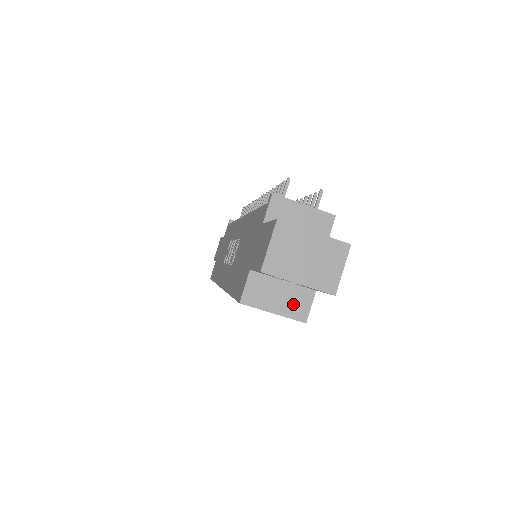
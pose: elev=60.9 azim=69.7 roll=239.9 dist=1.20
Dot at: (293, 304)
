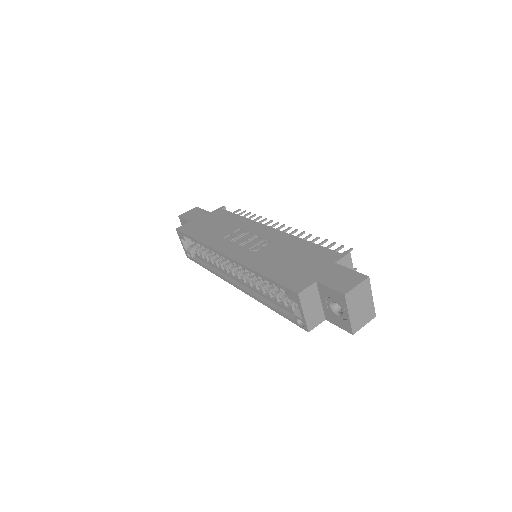
Dot at: (313, 317)
